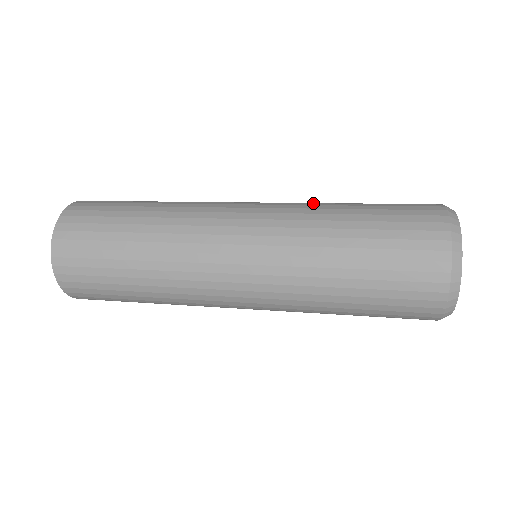
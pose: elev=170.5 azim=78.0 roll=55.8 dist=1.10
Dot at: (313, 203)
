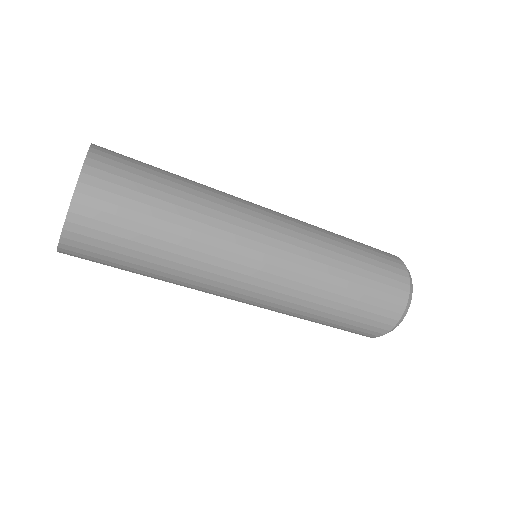
Dot at: occluded
